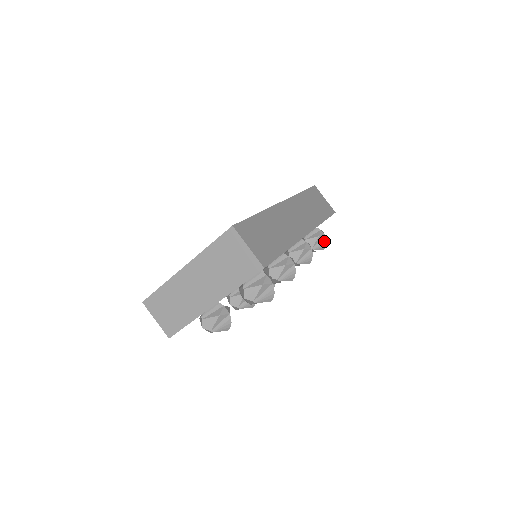
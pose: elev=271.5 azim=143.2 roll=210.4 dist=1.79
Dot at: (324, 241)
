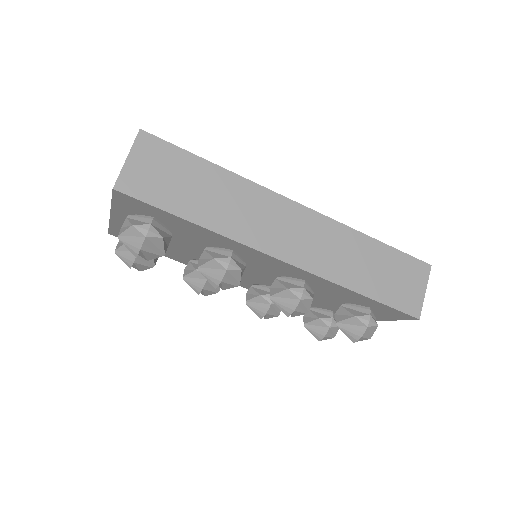
Dot at: (360, 331)
